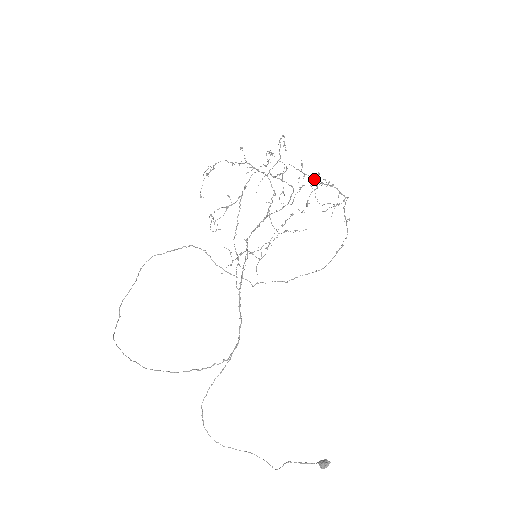
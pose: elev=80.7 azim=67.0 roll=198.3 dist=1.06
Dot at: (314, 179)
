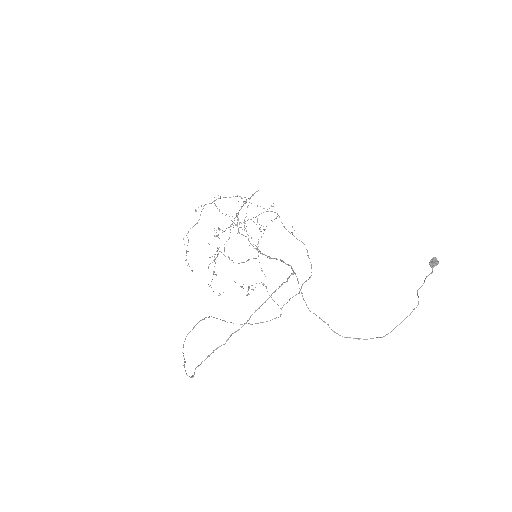
Dot at: occluded
